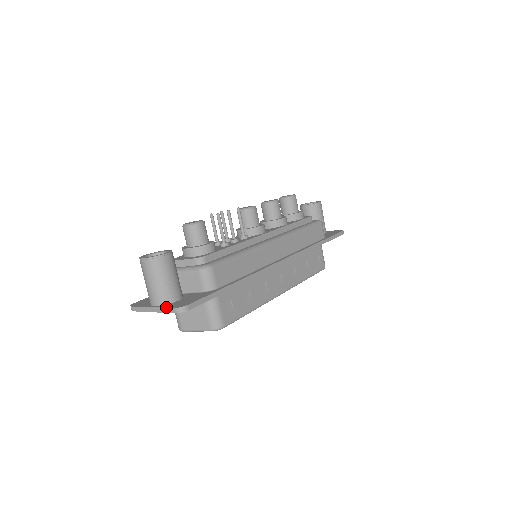
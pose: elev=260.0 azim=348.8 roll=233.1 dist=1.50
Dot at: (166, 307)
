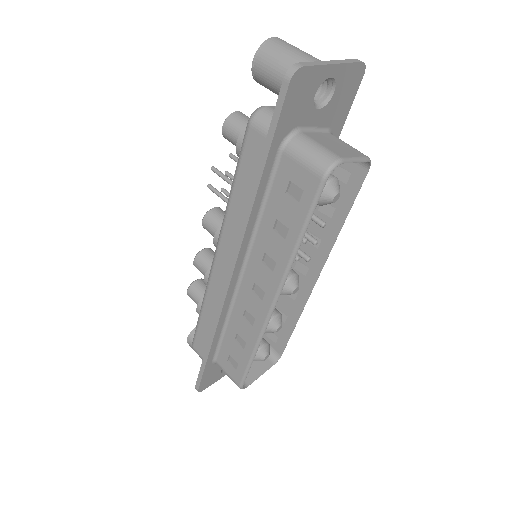
Dot at: (346, 60)
